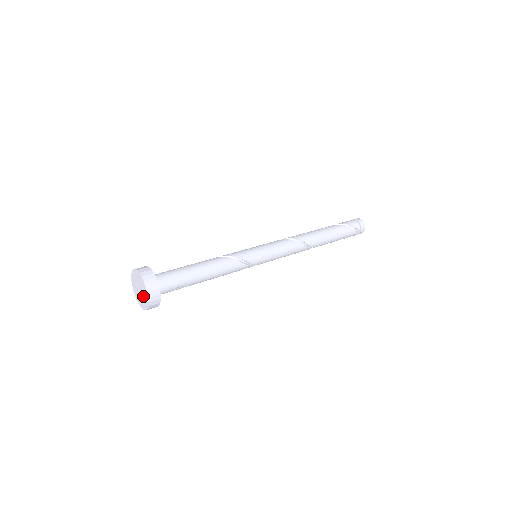
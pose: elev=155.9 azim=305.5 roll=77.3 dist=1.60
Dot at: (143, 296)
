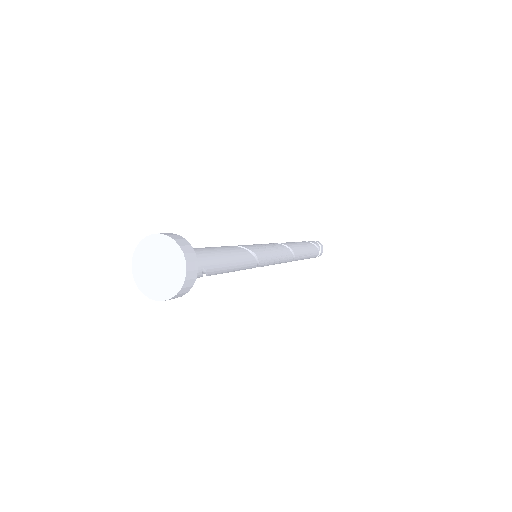
Dot at: (169, 274)
